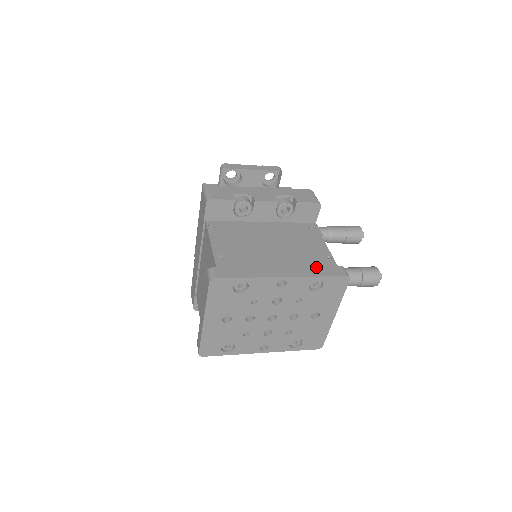
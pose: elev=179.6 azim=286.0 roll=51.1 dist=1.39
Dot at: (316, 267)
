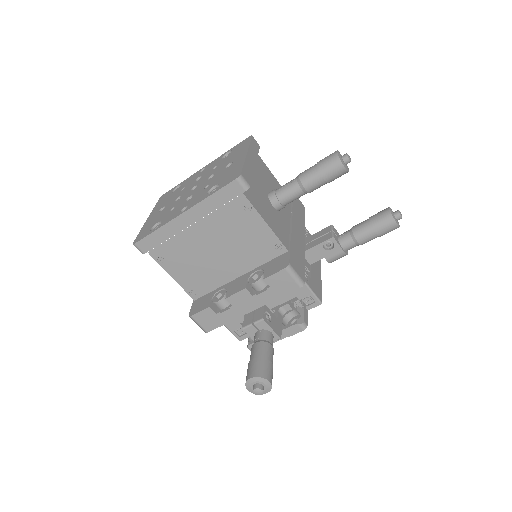
Dot at: occluded
